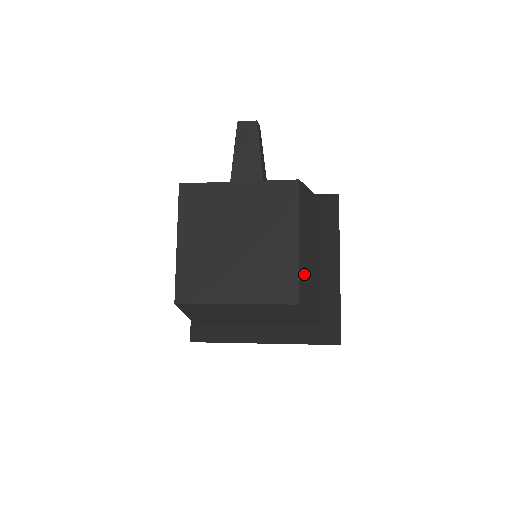
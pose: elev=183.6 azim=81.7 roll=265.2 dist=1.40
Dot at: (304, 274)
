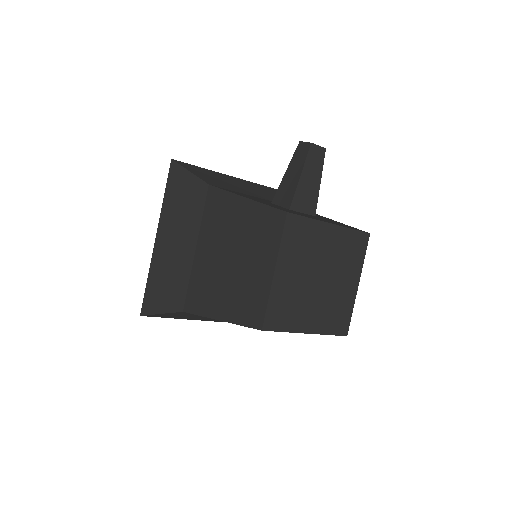
Dot at: occluded
